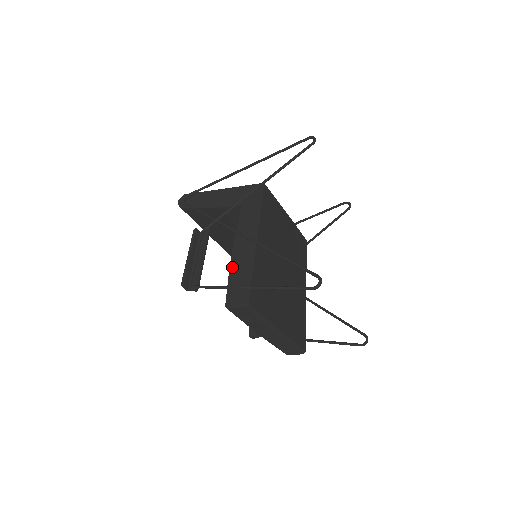
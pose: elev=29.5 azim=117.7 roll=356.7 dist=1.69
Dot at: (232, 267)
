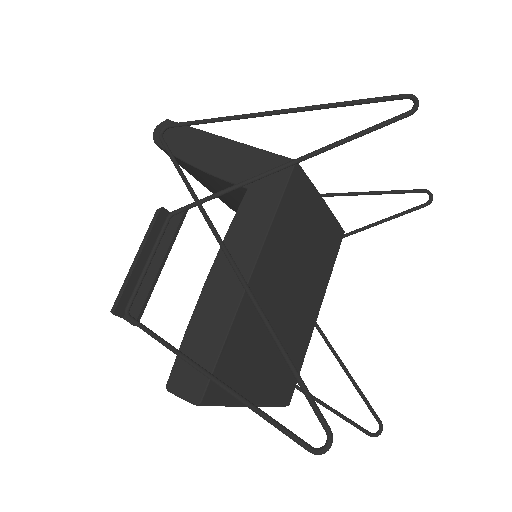
Dot at: (197, 313)
